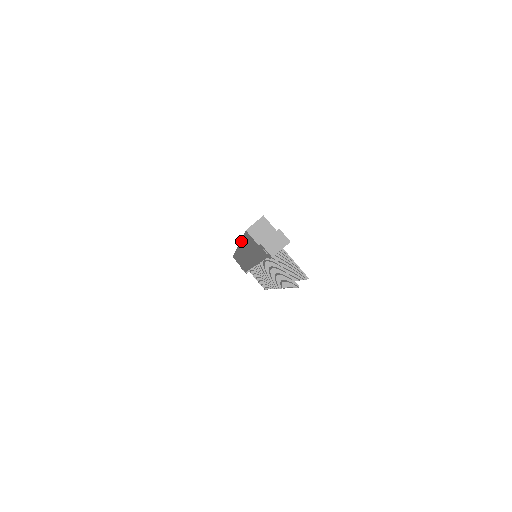
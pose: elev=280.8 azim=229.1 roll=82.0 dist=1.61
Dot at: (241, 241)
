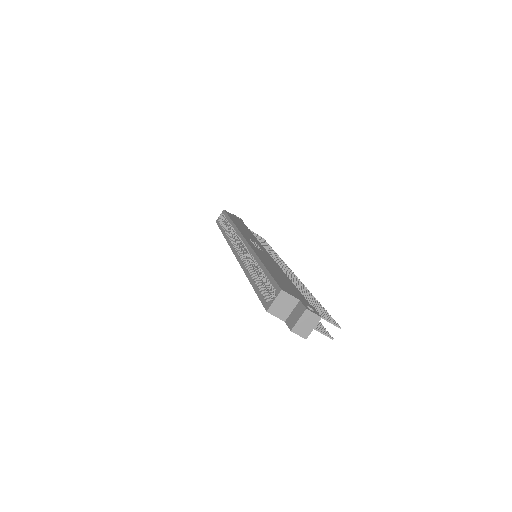
Dot at: (247, 277)
